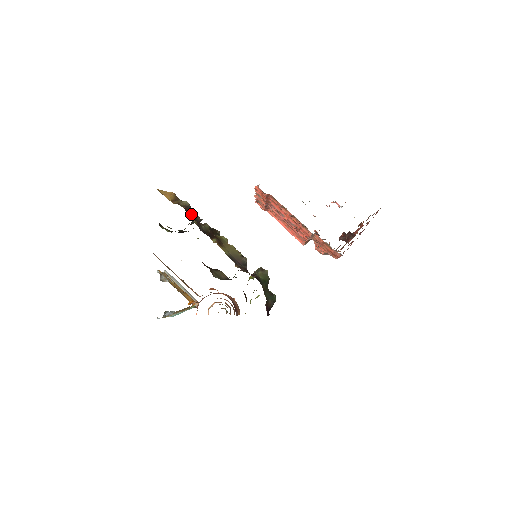
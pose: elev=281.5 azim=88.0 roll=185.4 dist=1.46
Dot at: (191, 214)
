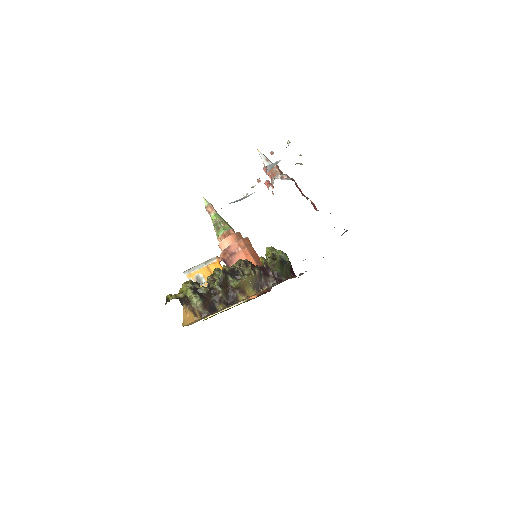
Dot at: (208, 301)
